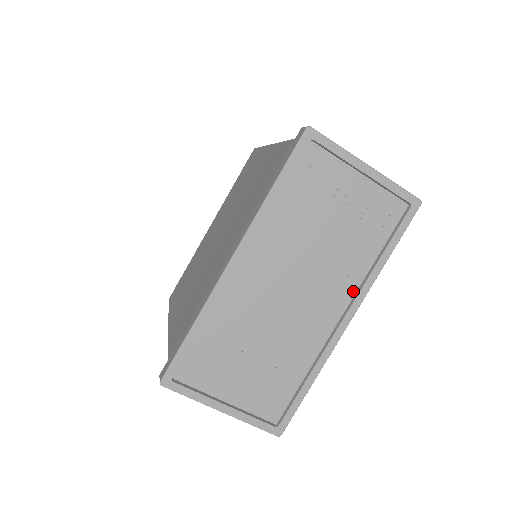
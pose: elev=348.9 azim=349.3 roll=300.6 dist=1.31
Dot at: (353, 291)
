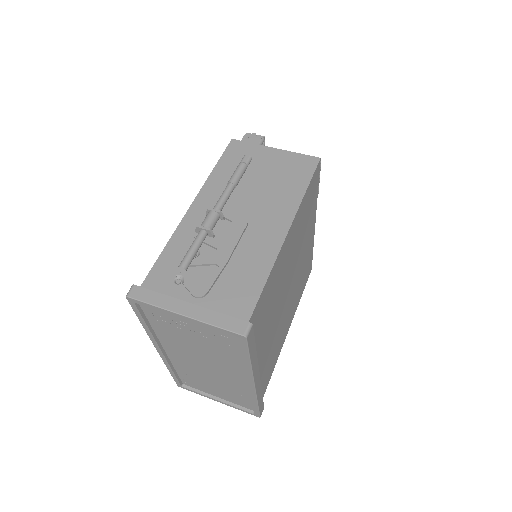
Dot at: (245, 371)
